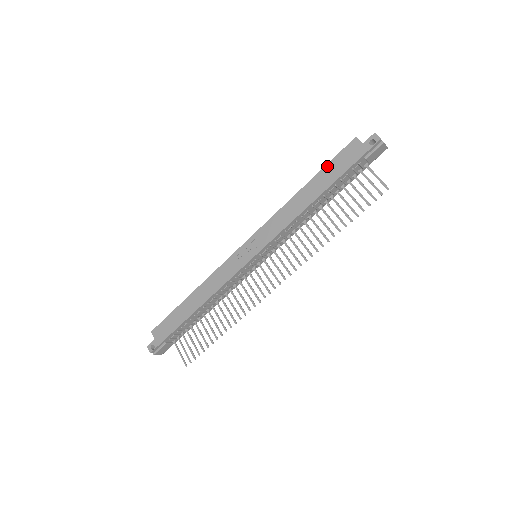
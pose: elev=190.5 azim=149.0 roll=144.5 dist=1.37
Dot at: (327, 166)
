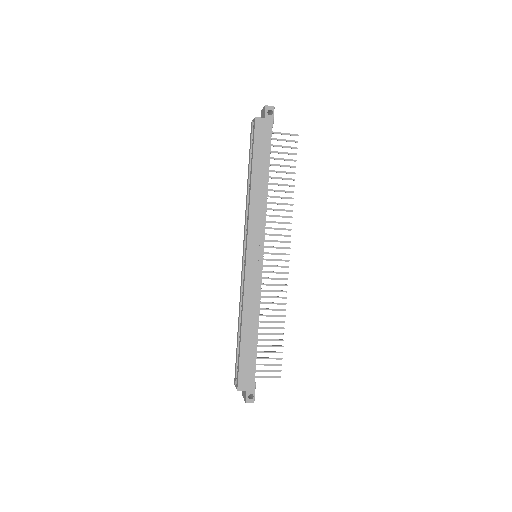
Dot at: (255, 151)
